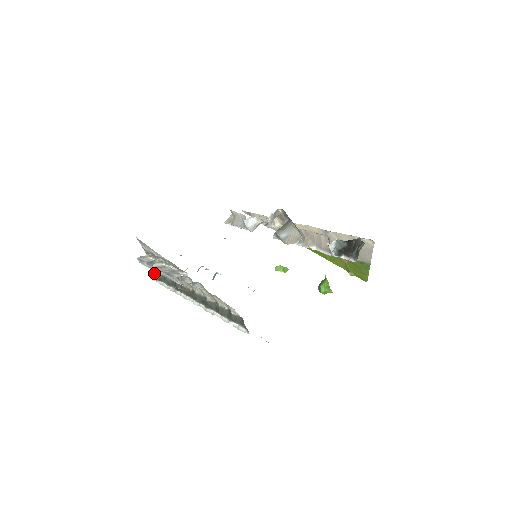
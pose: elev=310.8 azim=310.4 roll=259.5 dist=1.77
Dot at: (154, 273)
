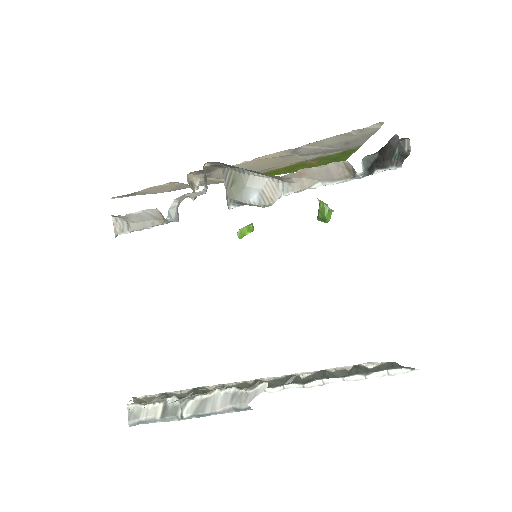
Dot at: (137, 402)
